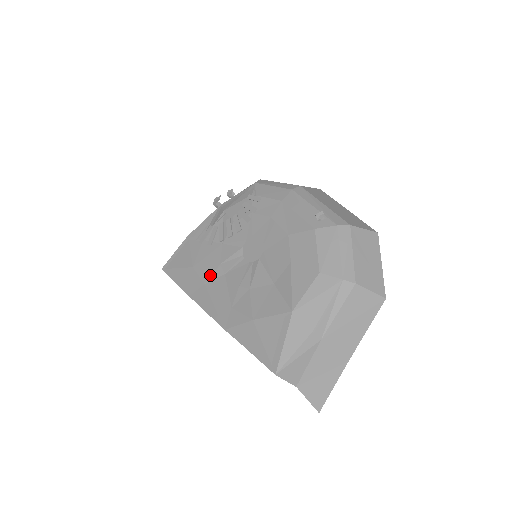
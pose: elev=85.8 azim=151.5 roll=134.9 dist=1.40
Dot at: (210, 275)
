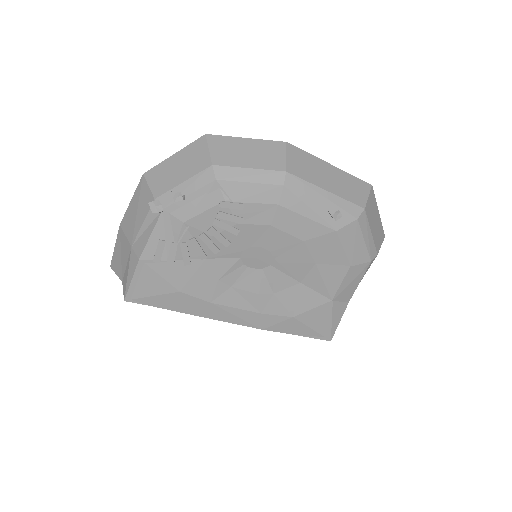
Dot at: (212, 294)
